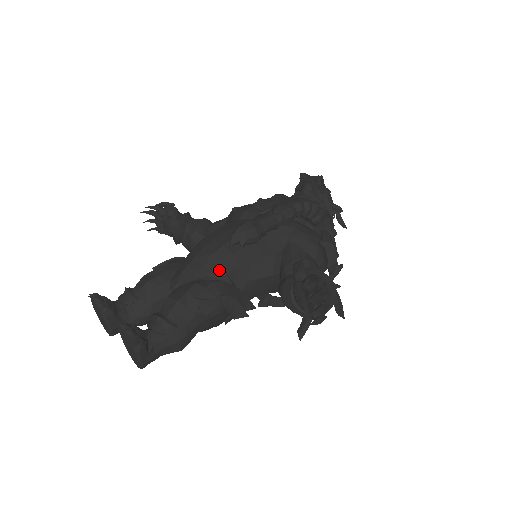
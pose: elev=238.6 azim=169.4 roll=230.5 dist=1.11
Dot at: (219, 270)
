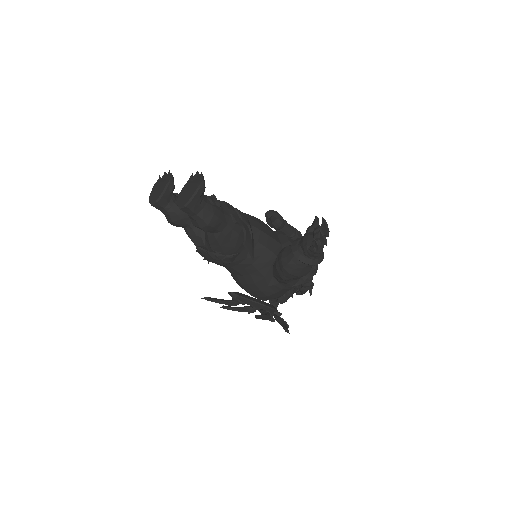
Dot at: (249, 221)
